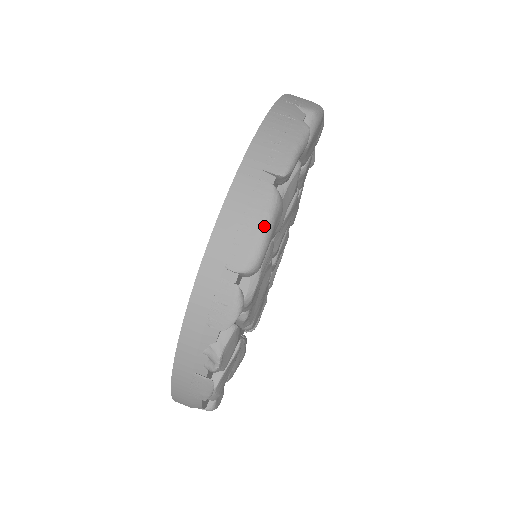
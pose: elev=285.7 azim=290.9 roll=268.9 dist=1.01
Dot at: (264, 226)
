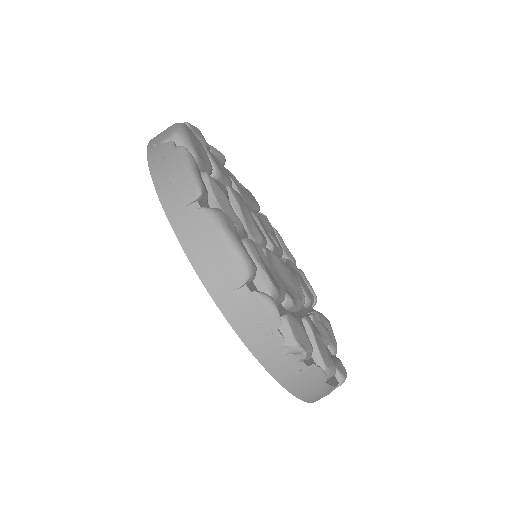
Dot at: (225, 239)
